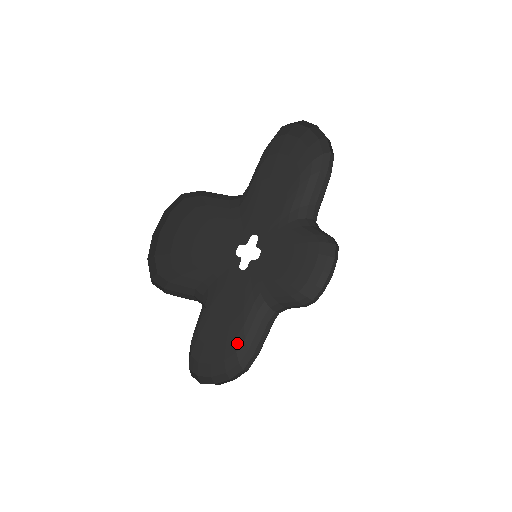
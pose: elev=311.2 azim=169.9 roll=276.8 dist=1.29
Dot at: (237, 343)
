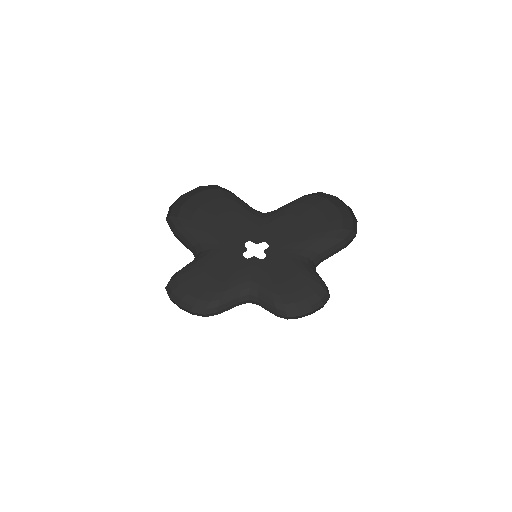
Dot at: (214, 297)
